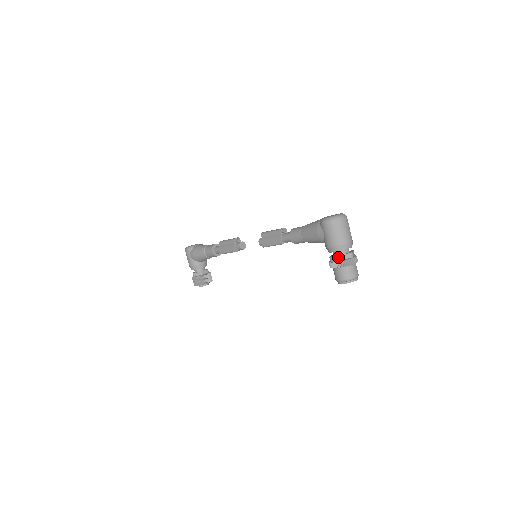
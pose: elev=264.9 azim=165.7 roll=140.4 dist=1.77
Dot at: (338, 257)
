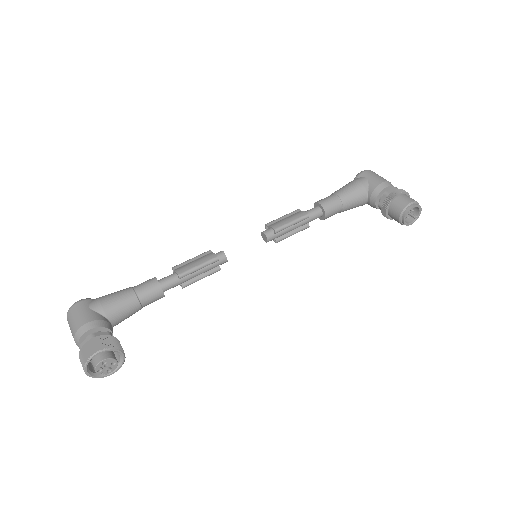
Dot at: (395, 188)
